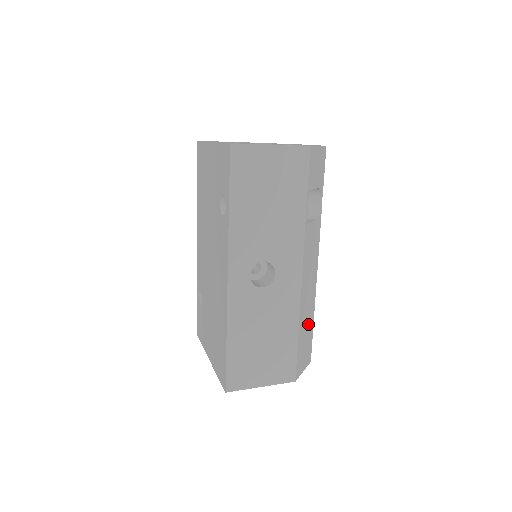
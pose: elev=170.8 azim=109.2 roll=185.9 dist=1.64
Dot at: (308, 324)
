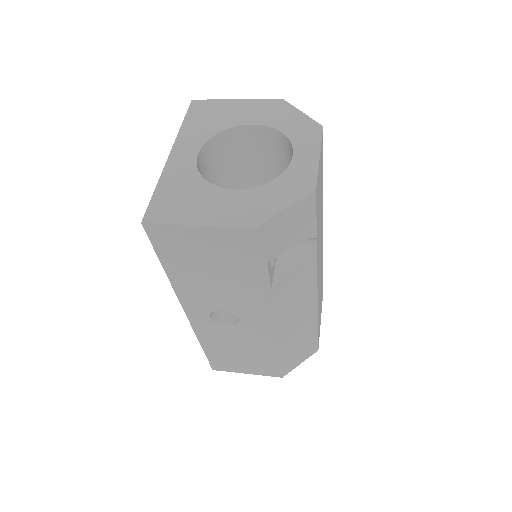
Dot at: (303, 337)
